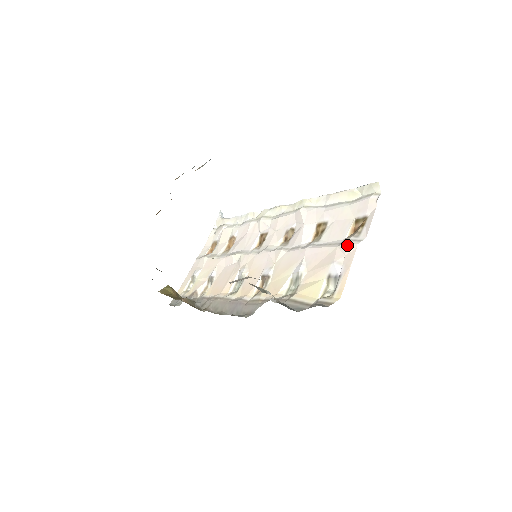
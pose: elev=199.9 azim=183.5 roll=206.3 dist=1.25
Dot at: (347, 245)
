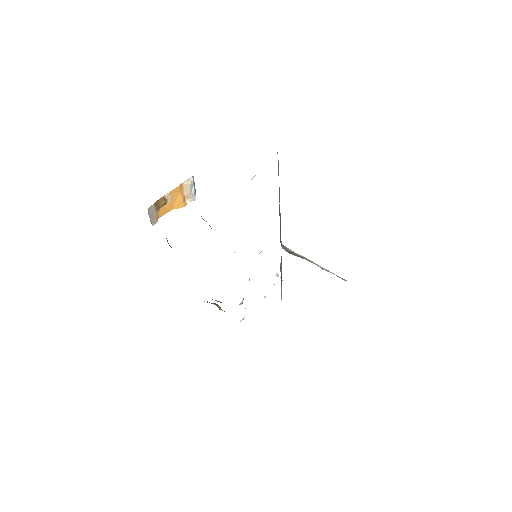
Dot at: occluded
